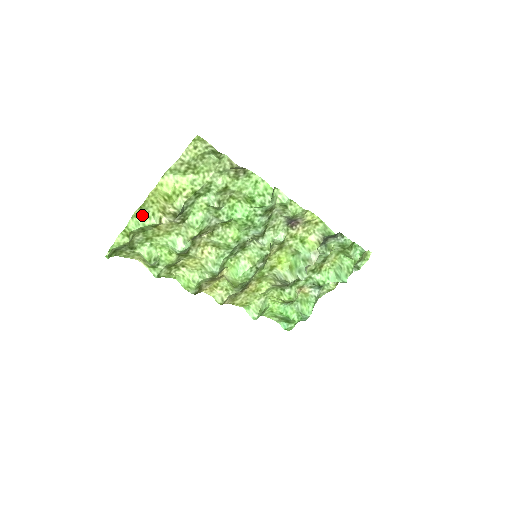
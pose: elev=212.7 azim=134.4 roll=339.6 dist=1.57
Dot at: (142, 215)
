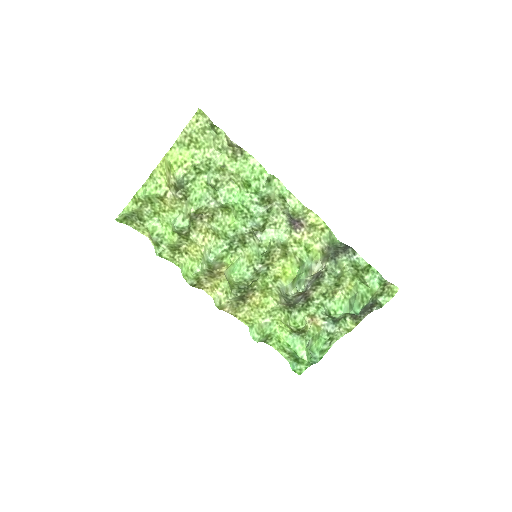
Dot at: (151, 185)
